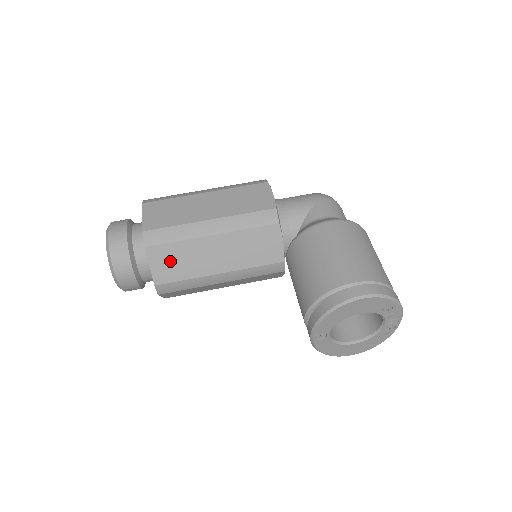
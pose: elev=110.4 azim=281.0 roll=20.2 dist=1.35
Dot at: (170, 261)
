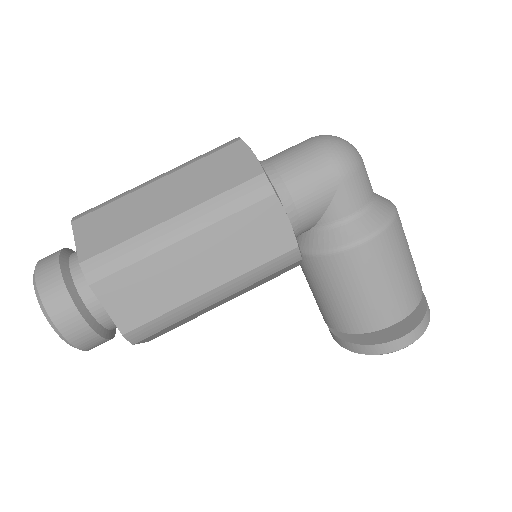
Dot at: (165, 331)
